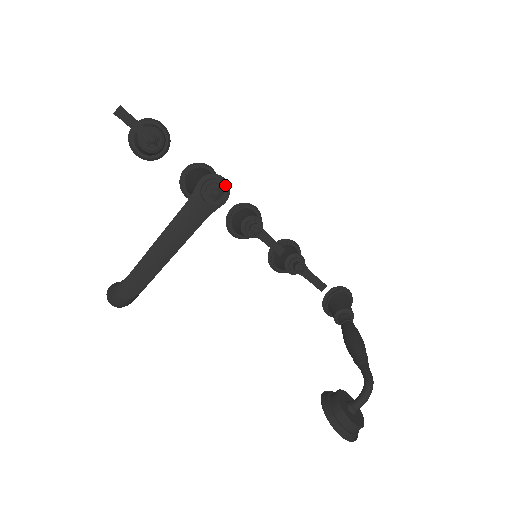
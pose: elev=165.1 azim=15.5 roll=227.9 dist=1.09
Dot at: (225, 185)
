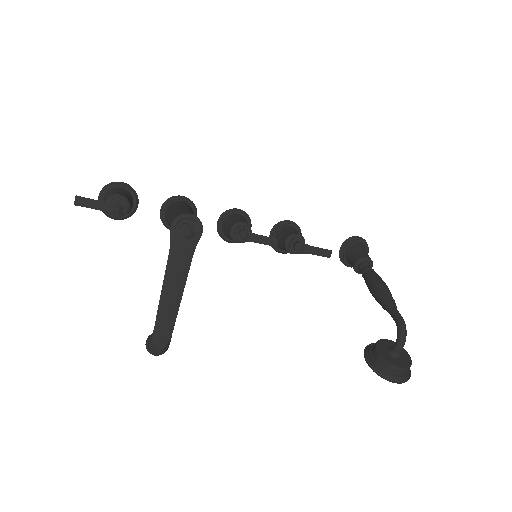
Dot at: (194, 219)
